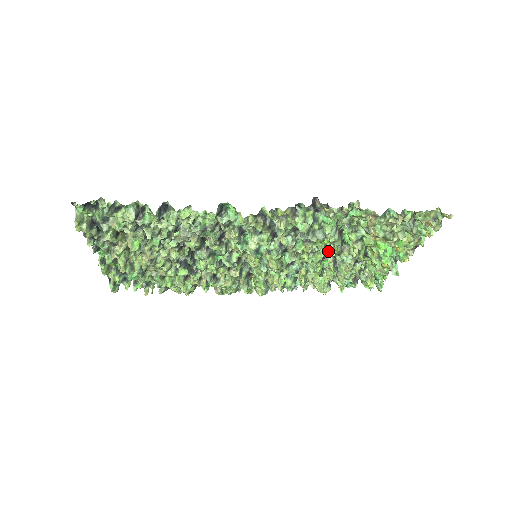
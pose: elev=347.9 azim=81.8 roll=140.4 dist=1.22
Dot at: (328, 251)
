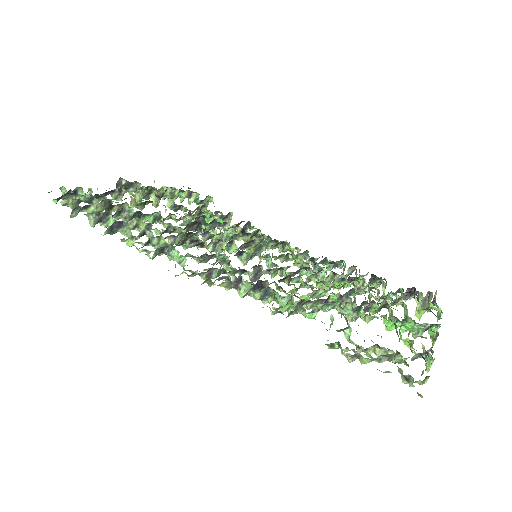
Dot at: (322, 296)
